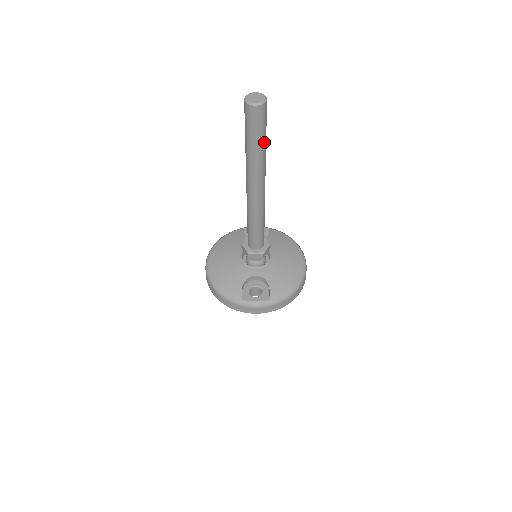
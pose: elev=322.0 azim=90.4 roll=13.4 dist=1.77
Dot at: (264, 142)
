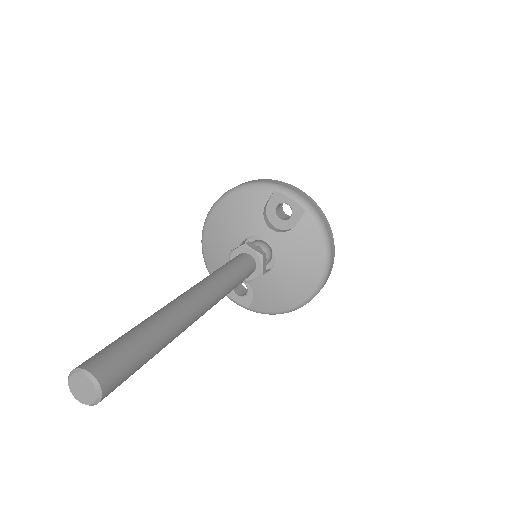
Dot at: occluded
